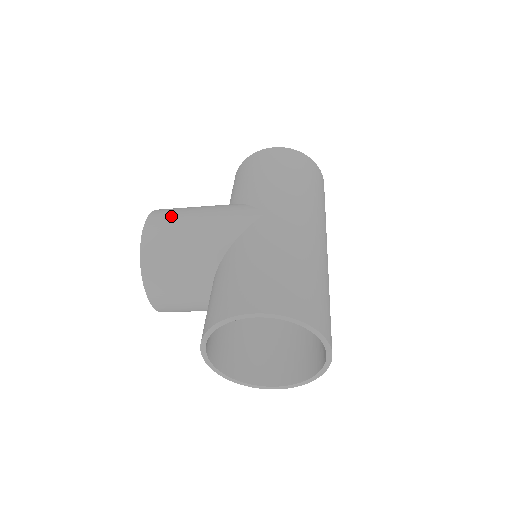
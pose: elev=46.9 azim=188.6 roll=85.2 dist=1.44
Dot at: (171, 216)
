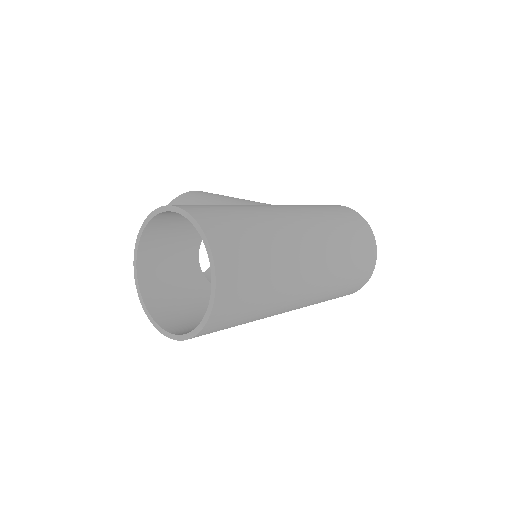
Dot at: occluded
